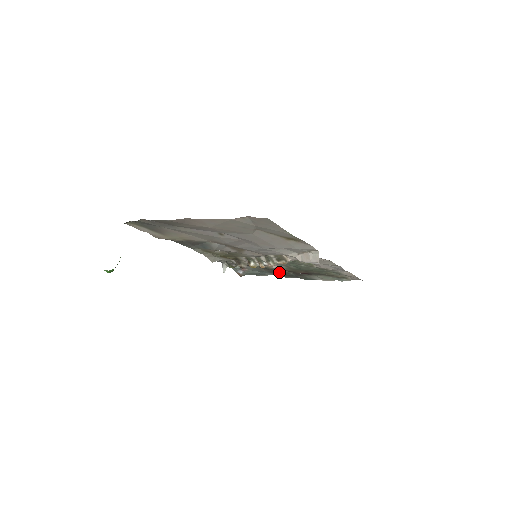
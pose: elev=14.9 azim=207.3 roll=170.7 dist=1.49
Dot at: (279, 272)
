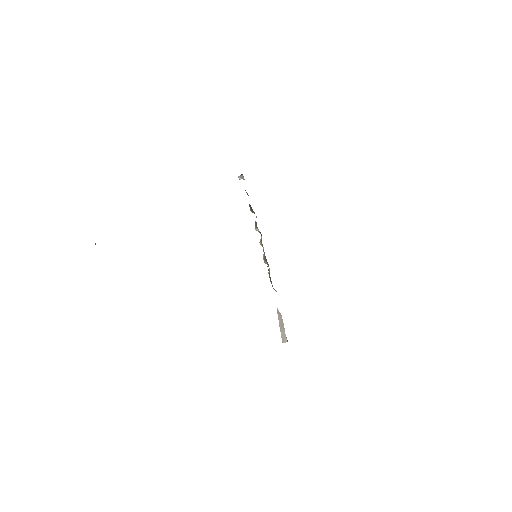
Dot at: occluded
